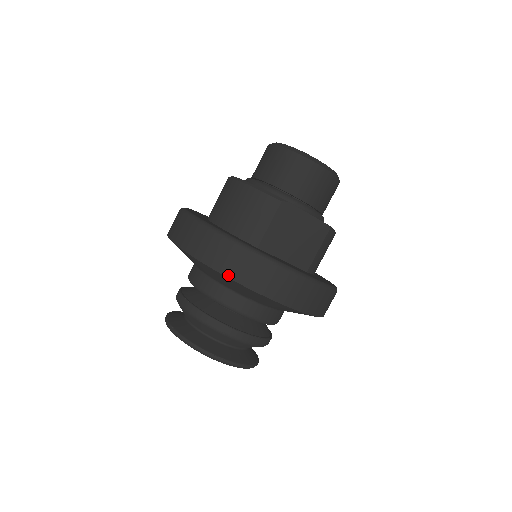
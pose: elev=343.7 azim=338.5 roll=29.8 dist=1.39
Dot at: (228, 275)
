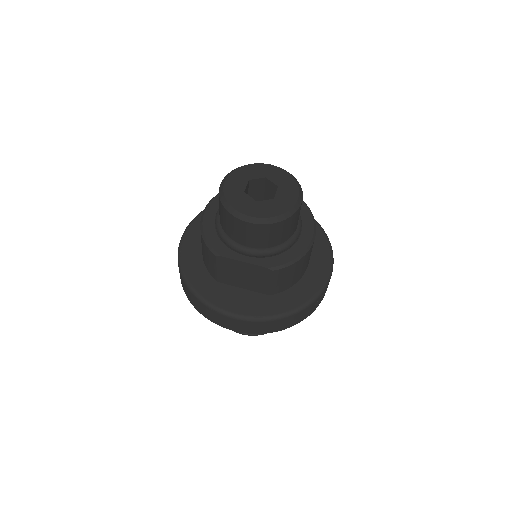
Dot at: (193, 305)
